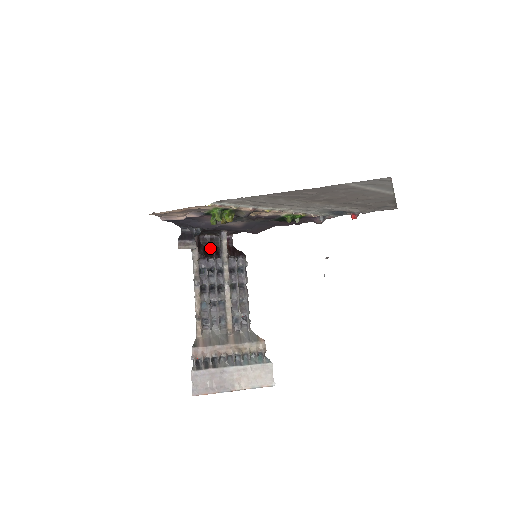
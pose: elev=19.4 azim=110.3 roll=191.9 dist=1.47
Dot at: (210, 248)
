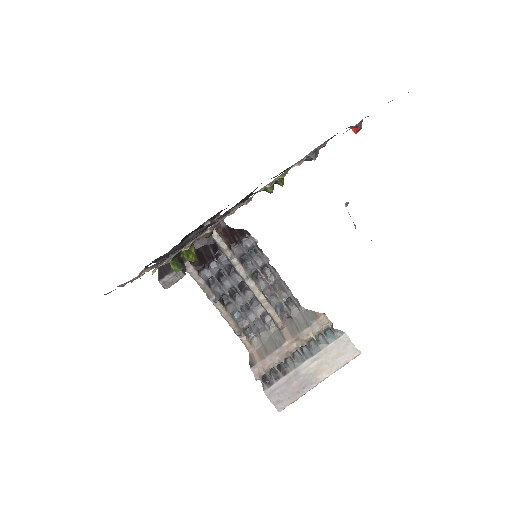
Dot at: (204, 247)
